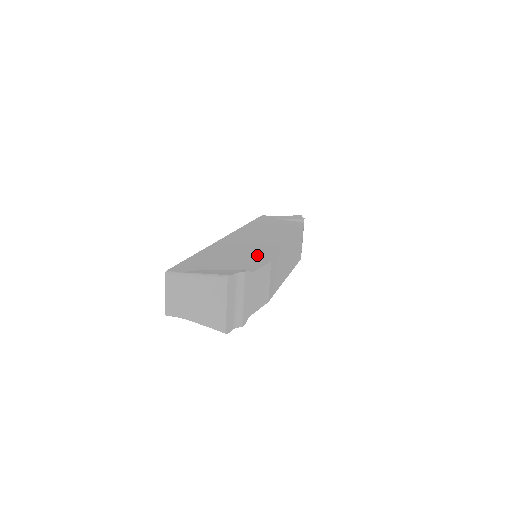
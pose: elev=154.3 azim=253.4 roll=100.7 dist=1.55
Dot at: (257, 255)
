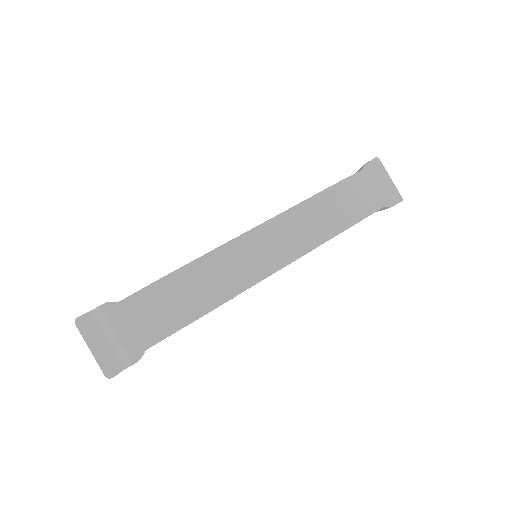
Dot at: occluded
